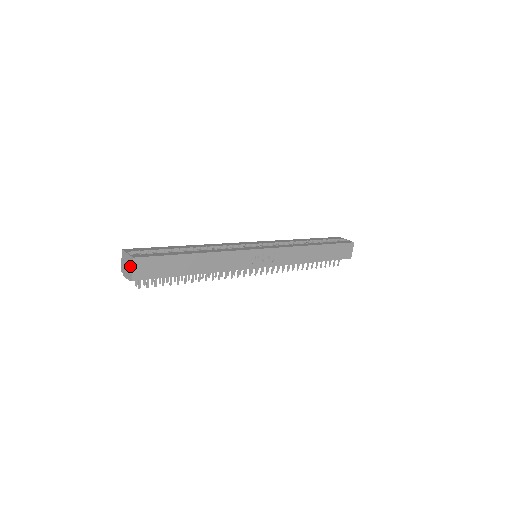
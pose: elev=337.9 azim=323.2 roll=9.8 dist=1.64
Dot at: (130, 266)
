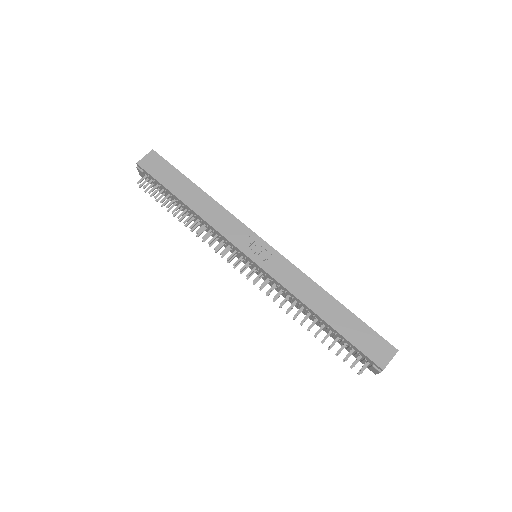
Dot at: (147, 157)
